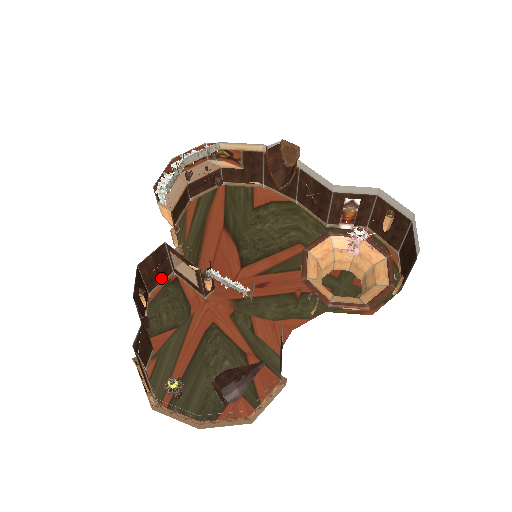
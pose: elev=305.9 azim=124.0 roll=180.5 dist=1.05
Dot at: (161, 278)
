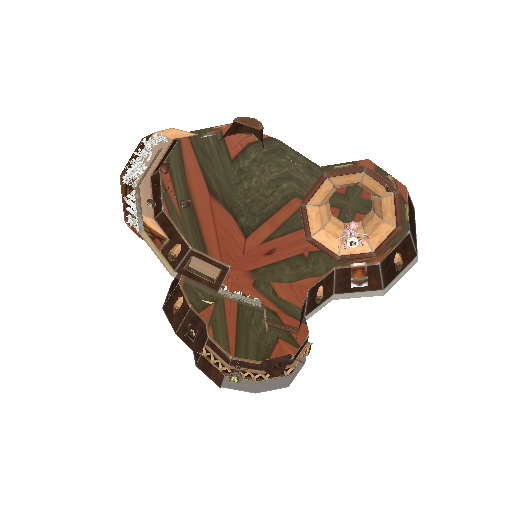
Dot at: occluded
